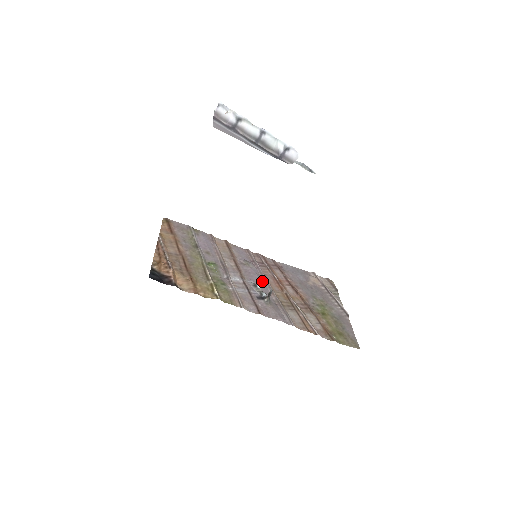
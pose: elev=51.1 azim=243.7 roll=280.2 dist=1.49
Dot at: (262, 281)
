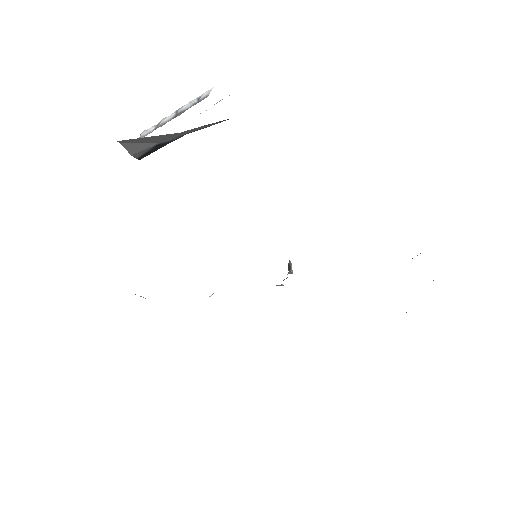
Dot at: occluded
